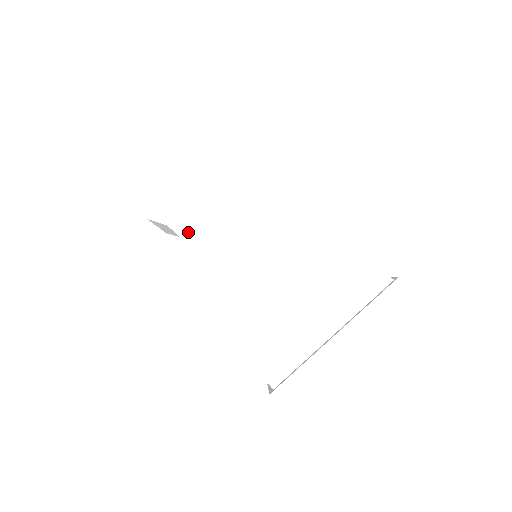
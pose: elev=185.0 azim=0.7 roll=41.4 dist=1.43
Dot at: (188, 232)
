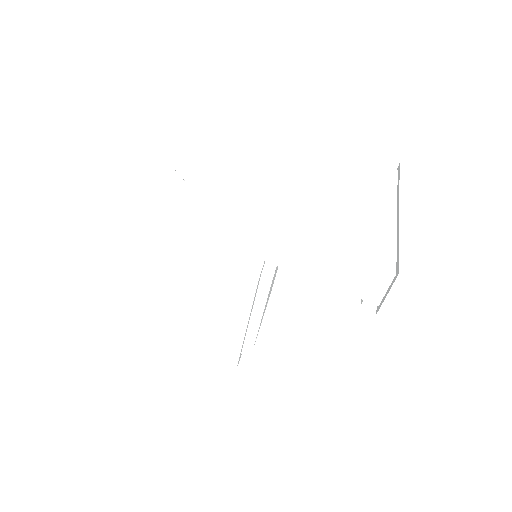
Dot at: (179, 242)
